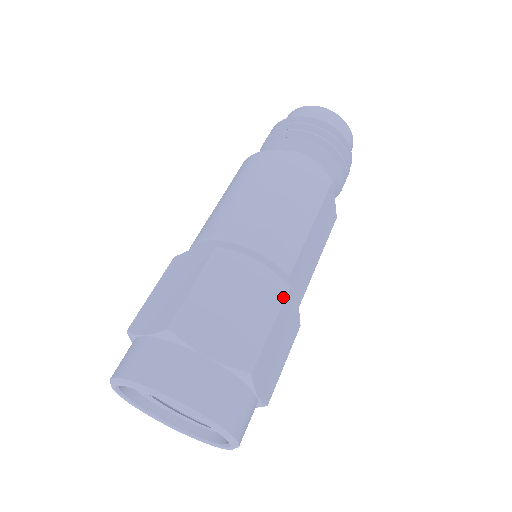
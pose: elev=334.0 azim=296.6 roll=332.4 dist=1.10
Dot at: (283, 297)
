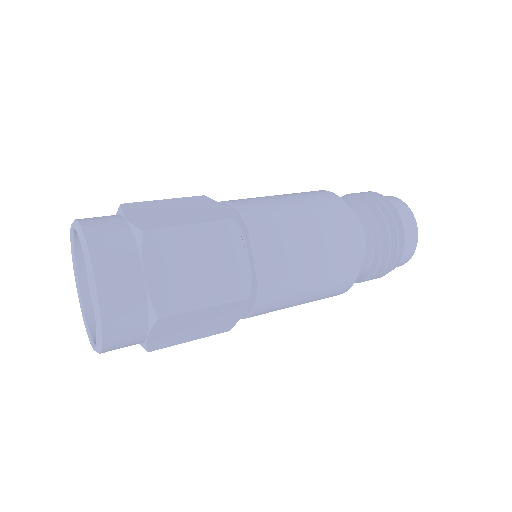
Dot at: (222, 221)
